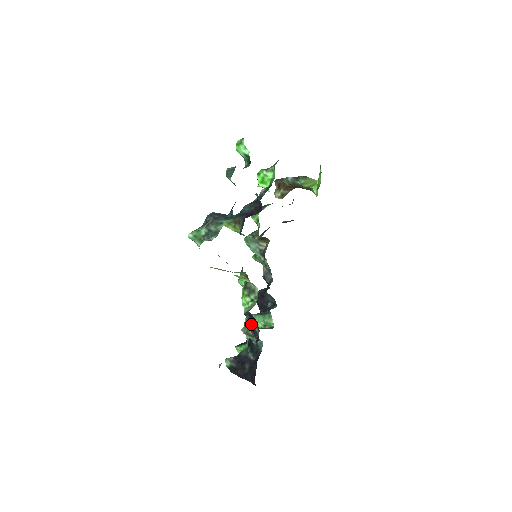
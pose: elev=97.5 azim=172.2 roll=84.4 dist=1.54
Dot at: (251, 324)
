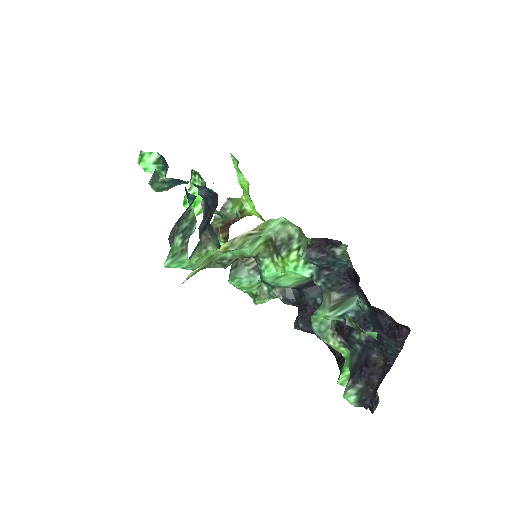
Dot at: (325, 275)
